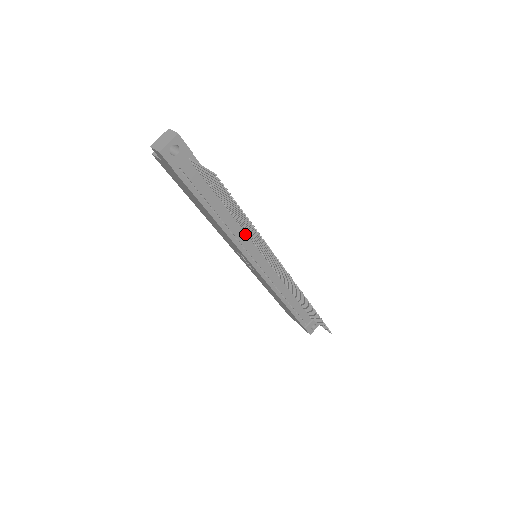
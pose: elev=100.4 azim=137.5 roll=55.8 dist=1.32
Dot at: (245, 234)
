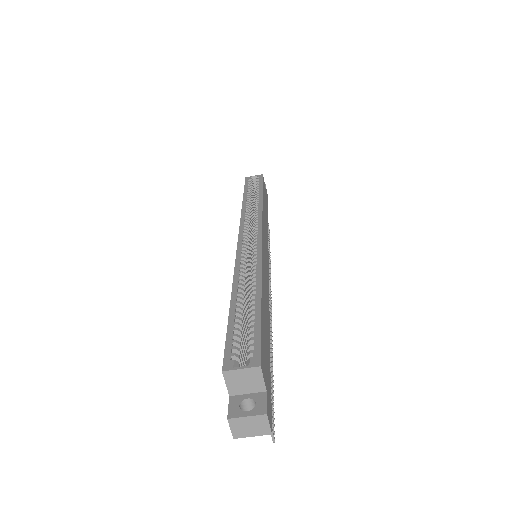
Dot at: occluded
